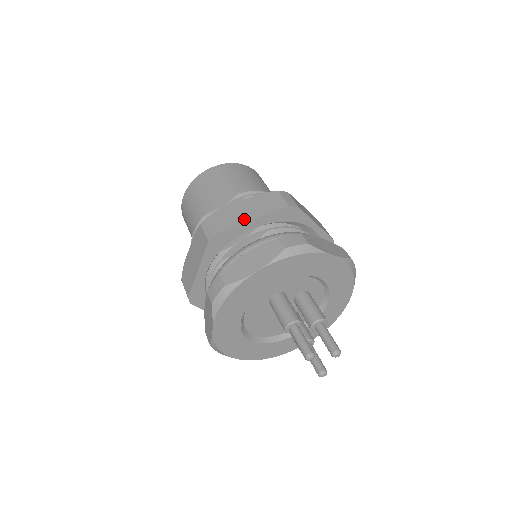
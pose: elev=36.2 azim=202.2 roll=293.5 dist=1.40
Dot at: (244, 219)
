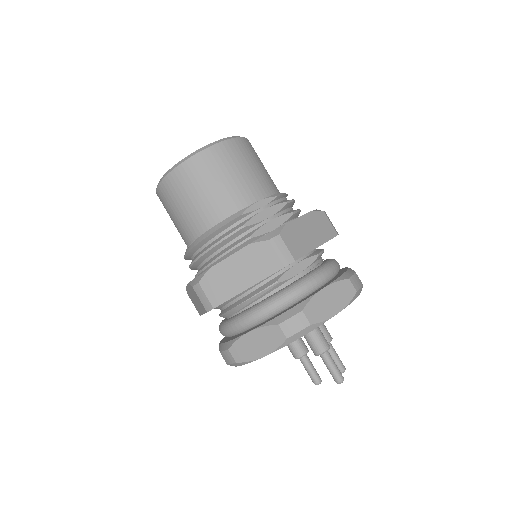
Dot at: (311, 245)
